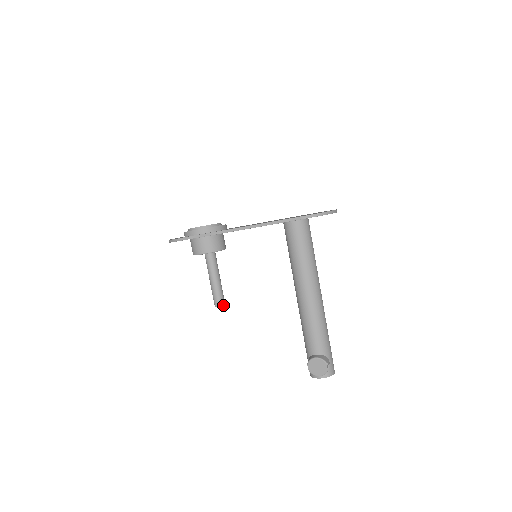
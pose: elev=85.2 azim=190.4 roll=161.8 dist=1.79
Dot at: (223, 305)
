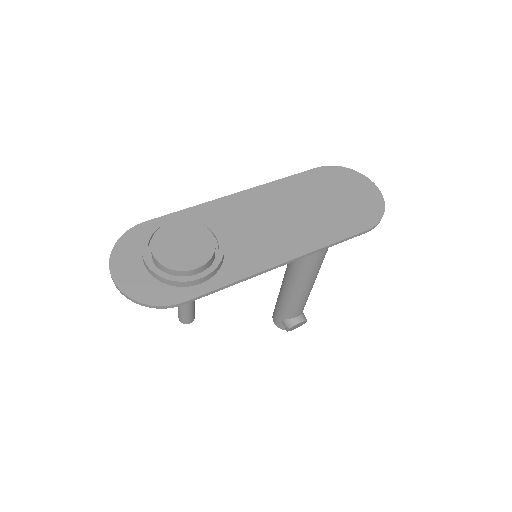
Dot at: (194, 317)
